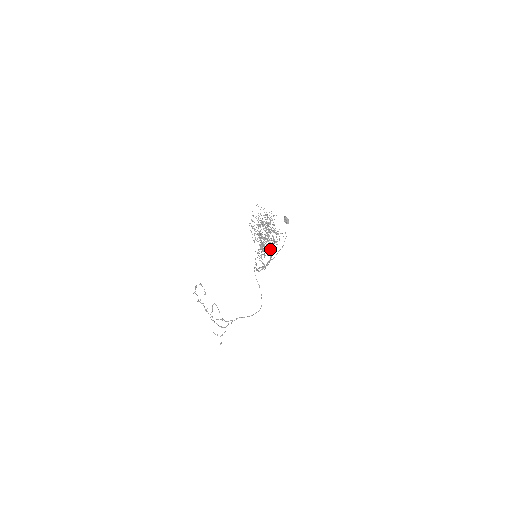
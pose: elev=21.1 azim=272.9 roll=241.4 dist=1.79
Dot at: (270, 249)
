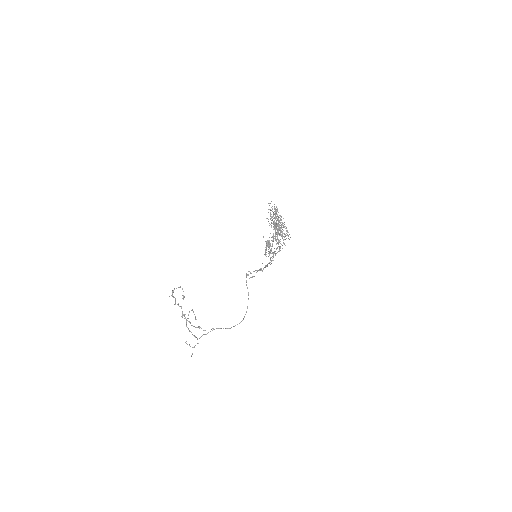
Dot at: occluded
